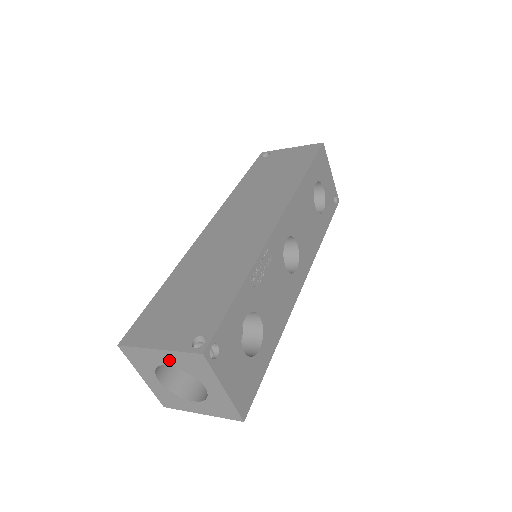
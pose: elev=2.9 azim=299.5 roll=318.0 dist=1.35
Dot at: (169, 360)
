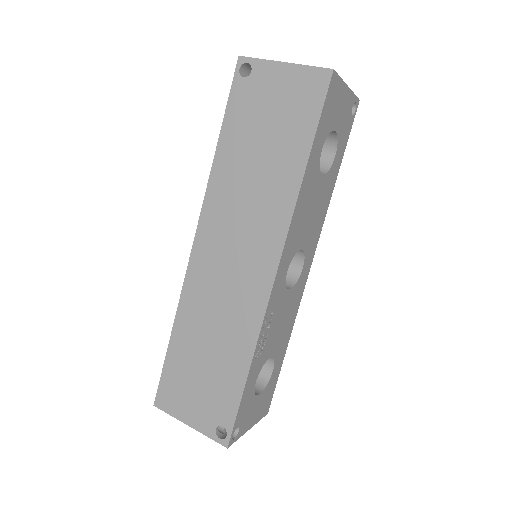
Dot at: occluded
